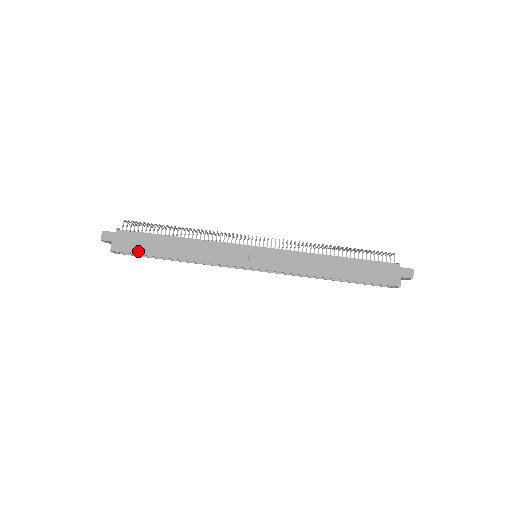
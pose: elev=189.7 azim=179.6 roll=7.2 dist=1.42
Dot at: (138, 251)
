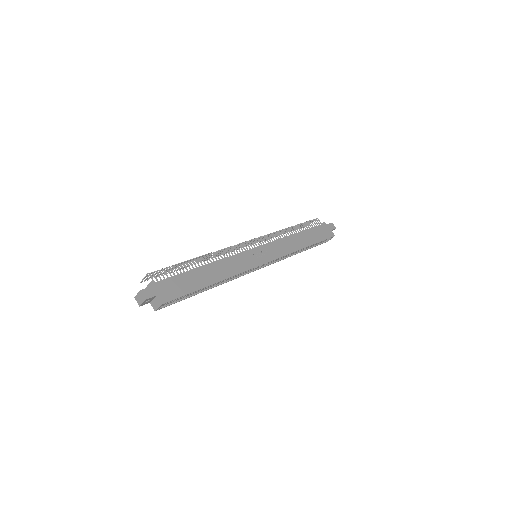
Dot at: (183, 292)
